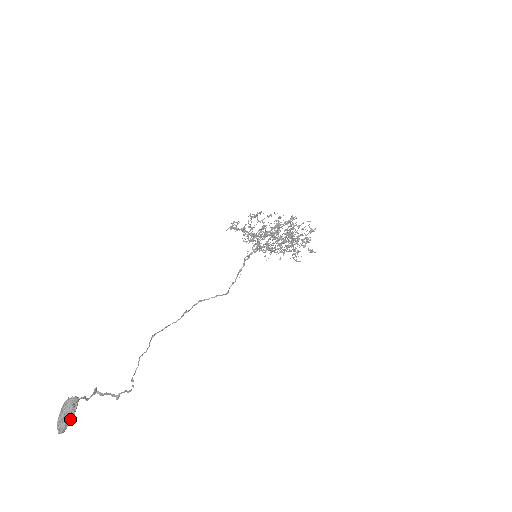
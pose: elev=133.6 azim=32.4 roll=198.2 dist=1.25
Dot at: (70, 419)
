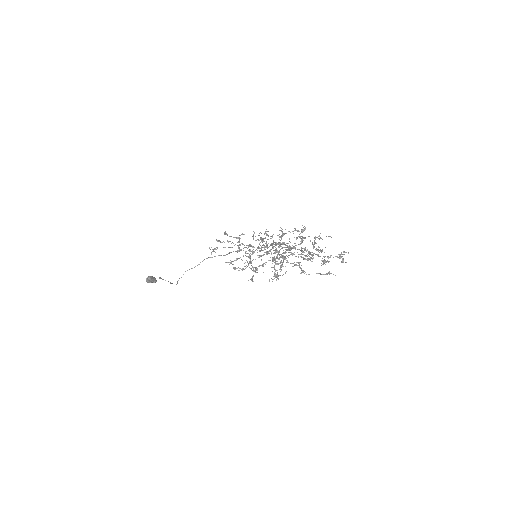
Dot at: occluded
